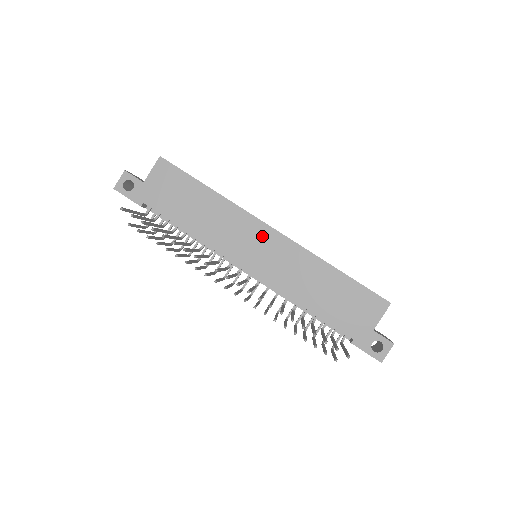
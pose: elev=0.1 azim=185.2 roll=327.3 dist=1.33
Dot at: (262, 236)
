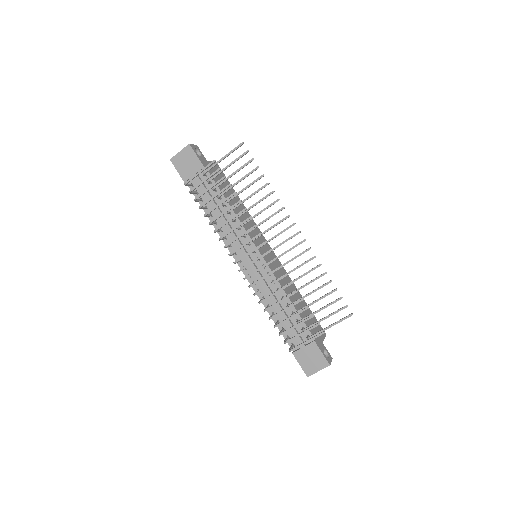
Dot at: (266, 246)
